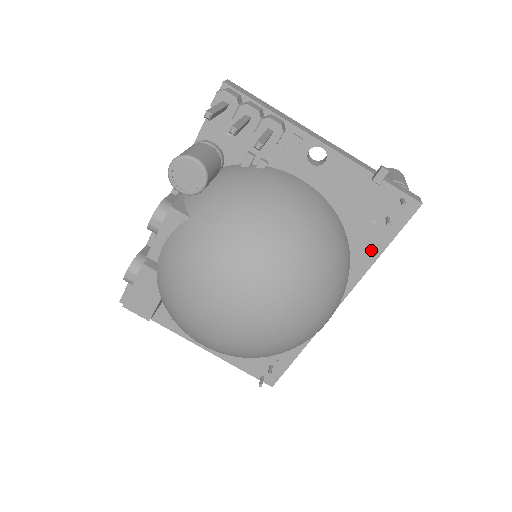
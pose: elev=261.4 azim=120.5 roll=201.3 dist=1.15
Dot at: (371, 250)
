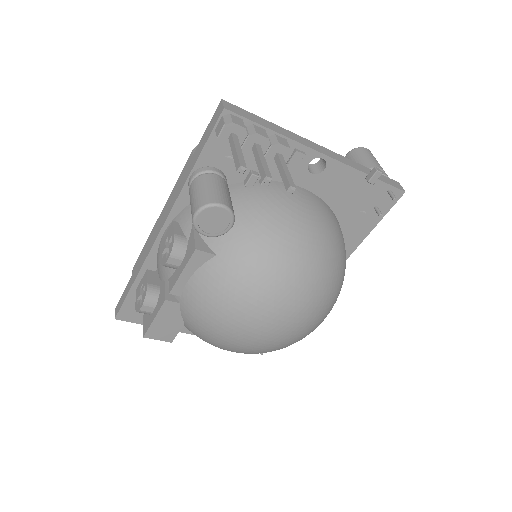
Dot at: (360, 234)
